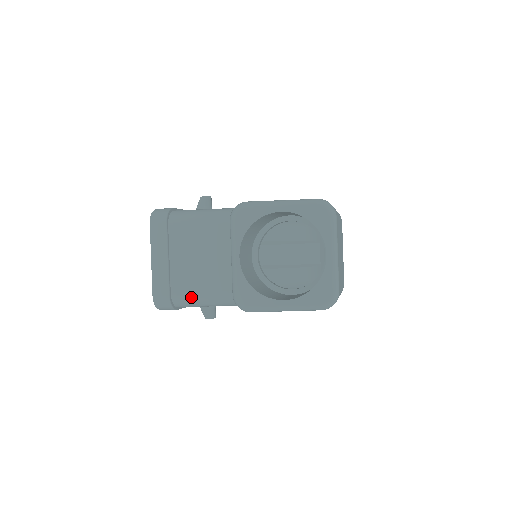
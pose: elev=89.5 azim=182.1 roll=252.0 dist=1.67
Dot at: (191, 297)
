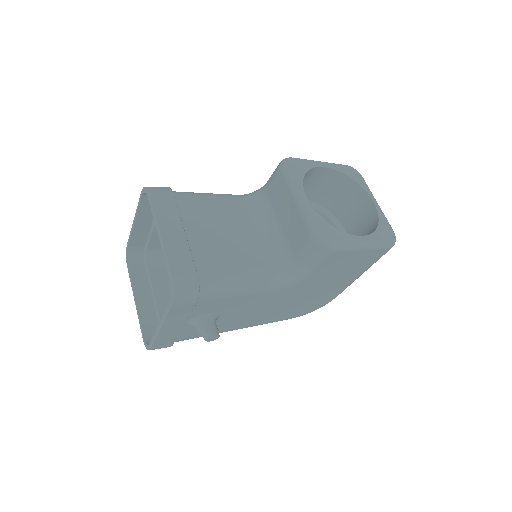
Dot at: (224, 275)
